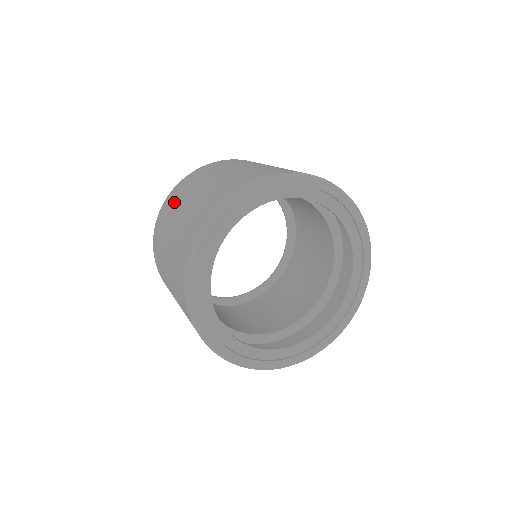
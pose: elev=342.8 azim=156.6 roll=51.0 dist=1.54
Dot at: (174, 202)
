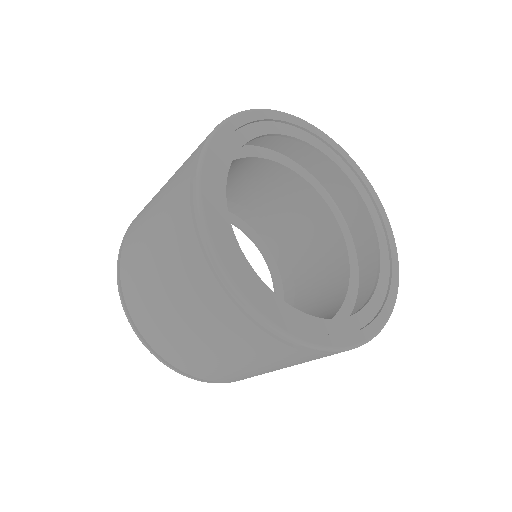
Dot at: occluded
